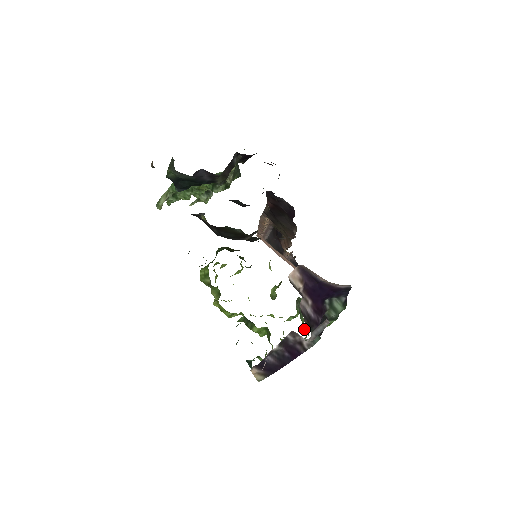
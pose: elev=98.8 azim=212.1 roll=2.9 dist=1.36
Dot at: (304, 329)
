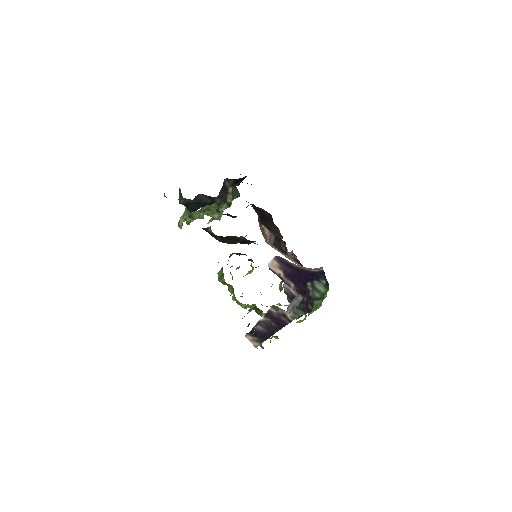
Dot at: occluded
